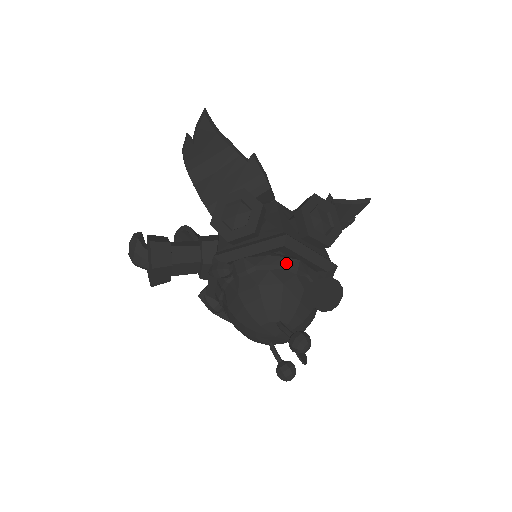
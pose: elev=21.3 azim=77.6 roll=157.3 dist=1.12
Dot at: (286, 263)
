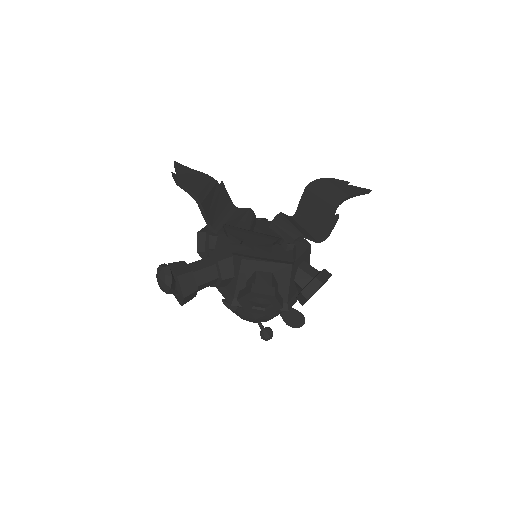
Dot at: (279, 310)
